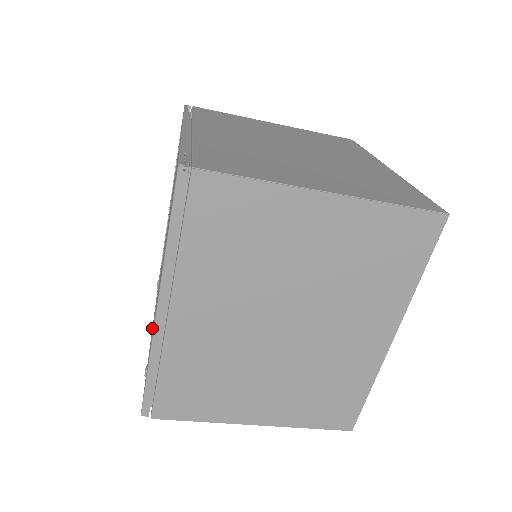
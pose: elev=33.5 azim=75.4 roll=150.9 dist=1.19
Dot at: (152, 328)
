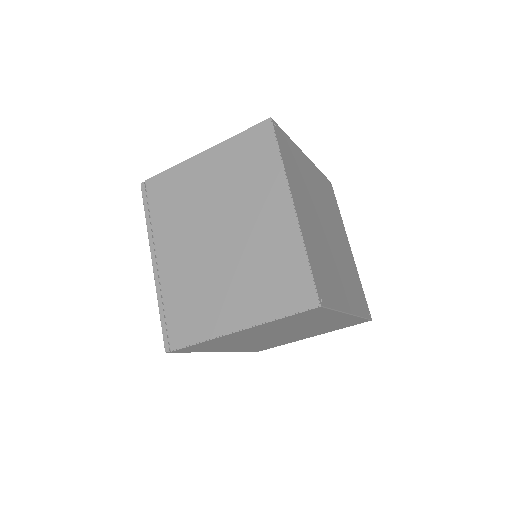
Dot at: occluded
